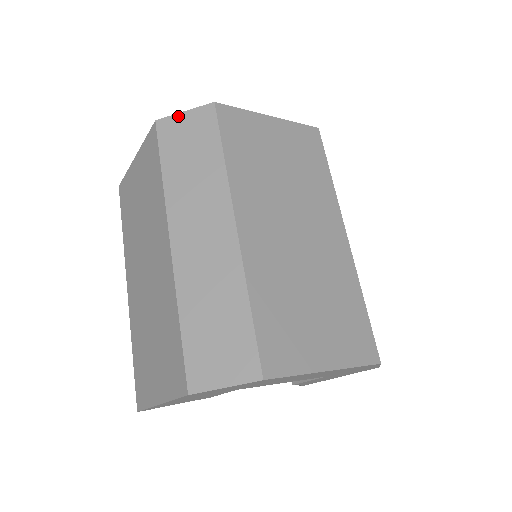
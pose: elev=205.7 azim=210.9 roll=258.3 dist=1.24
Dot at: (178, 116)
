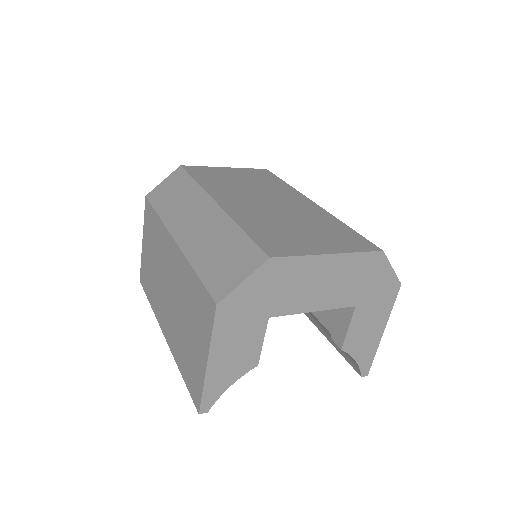
Dot at: (160, 185)
